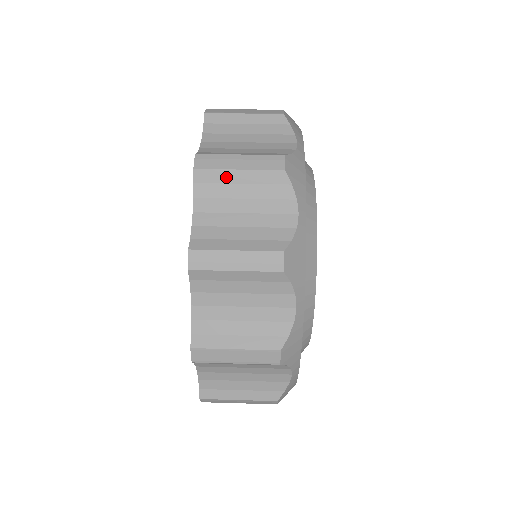
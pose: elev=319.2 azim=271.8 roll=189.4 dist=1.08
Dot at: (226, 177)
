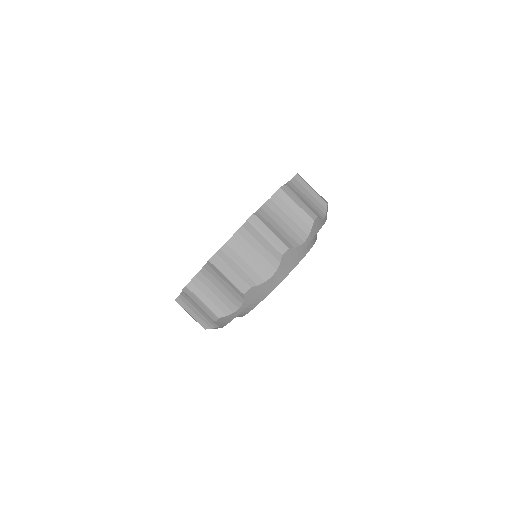
Dot at: (194, 301)
